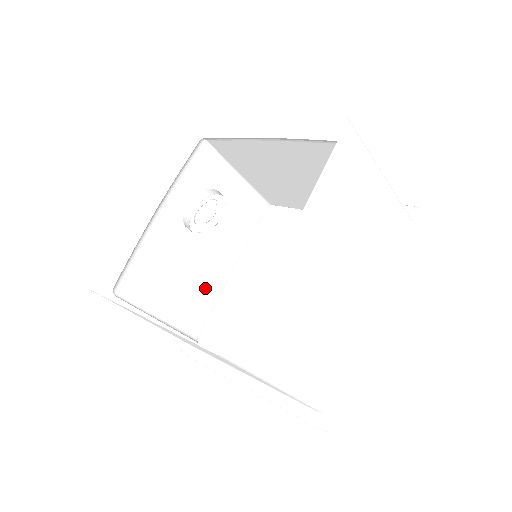
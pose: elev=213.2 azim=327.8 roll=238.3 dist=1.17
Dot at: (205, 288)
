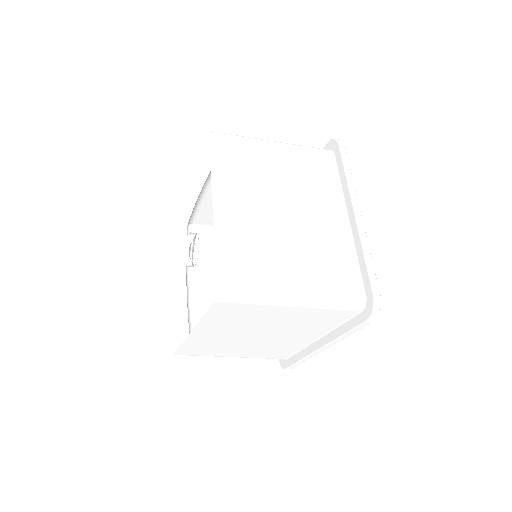
Dot at: occluded
